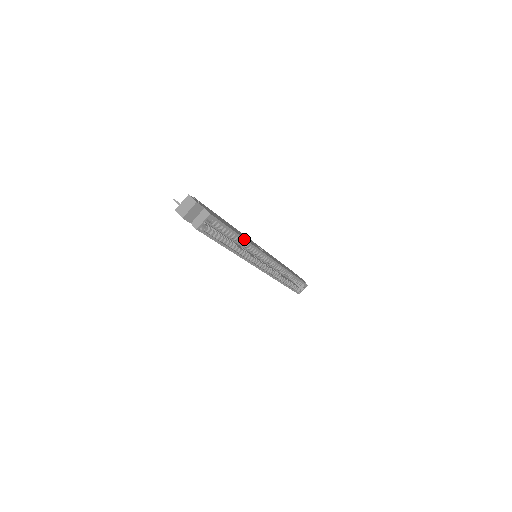
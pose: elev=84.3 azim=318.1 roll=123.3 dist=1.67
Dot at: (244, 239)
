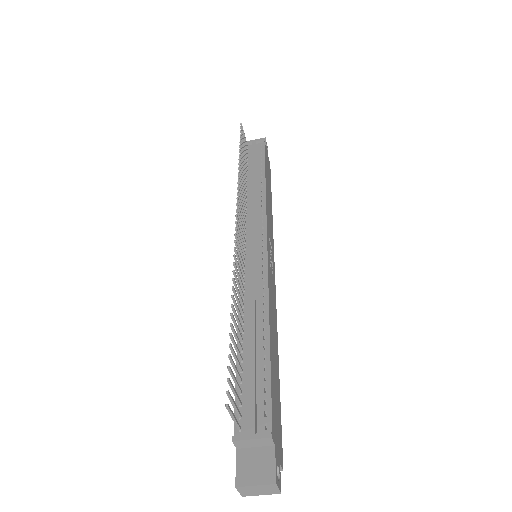
Dot at: (277, 351)
